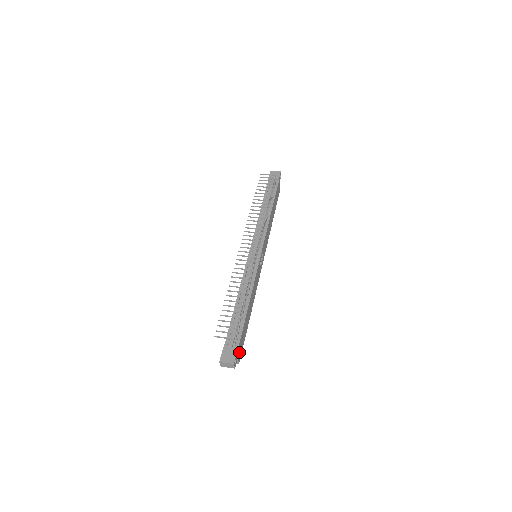
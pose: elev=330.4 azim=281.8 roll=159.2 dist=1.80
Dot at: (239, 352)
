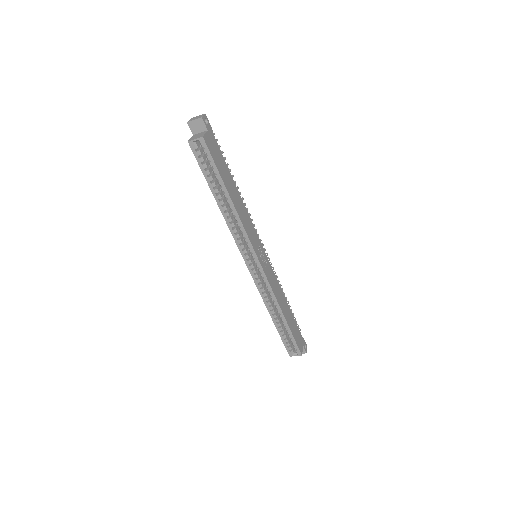
Dot at: (210, 140)
